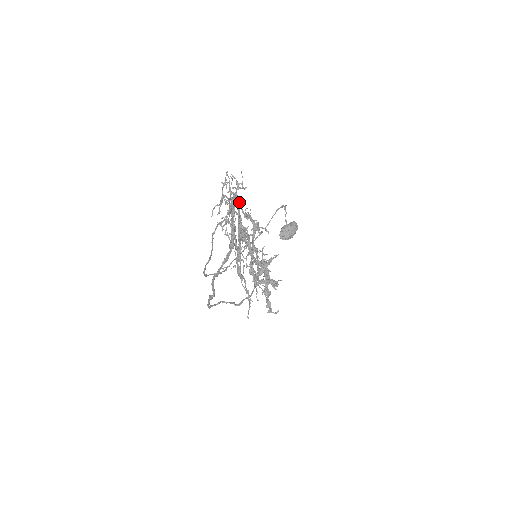
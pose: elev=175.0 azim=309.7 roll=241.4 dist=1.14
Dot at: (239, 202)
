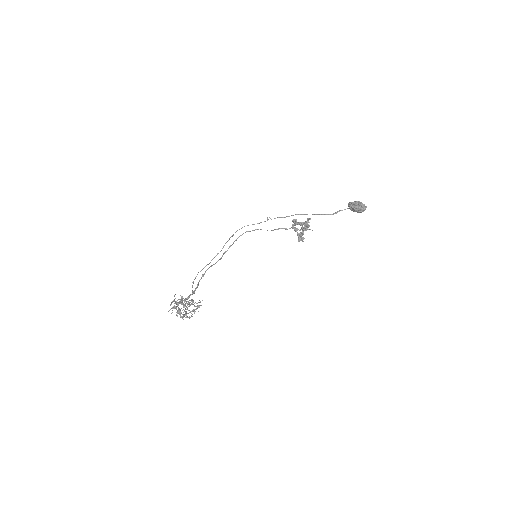
Dot at: (178, 308)
